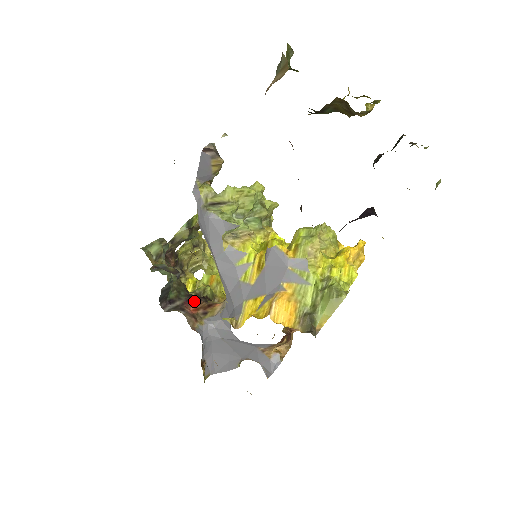
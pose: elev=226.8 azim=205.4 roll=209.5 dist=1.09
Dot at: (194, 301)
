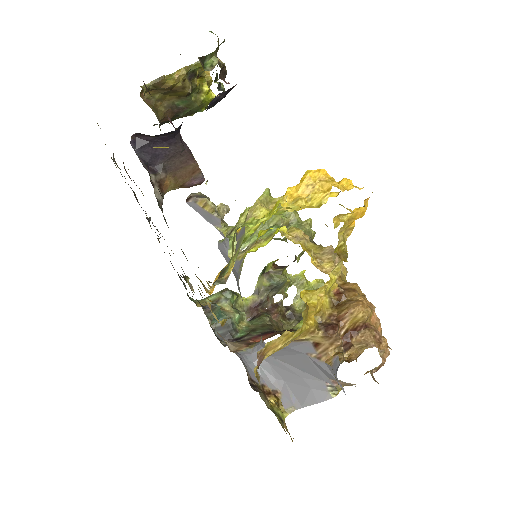
Dot at: (268, 334)
